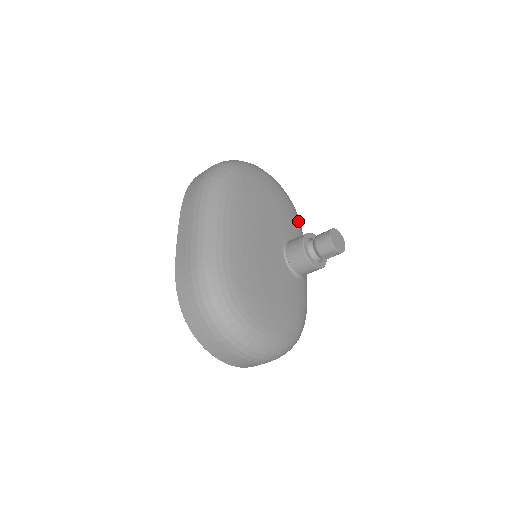
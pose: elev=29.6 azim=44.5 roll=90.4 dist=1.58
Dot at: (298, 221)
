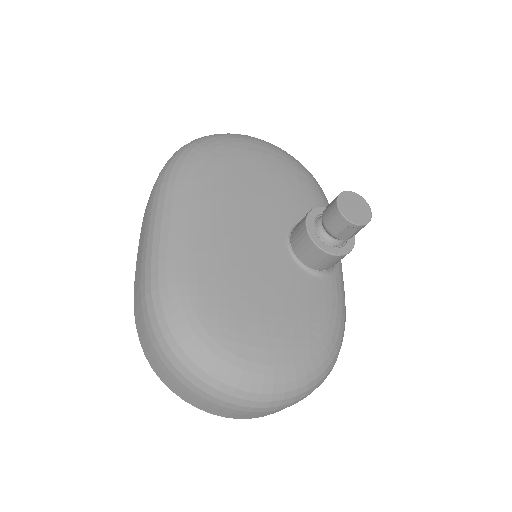
Dot at: (317, 194)
